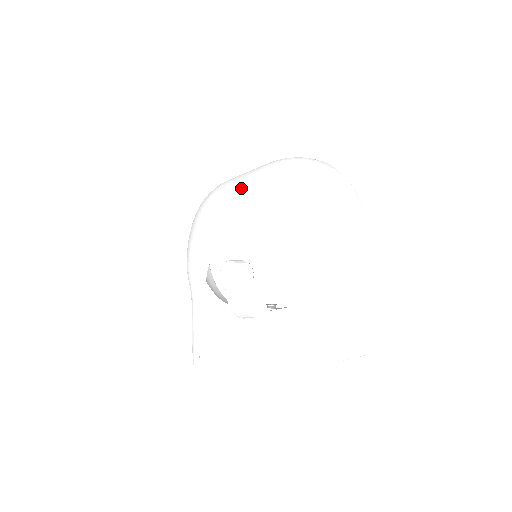
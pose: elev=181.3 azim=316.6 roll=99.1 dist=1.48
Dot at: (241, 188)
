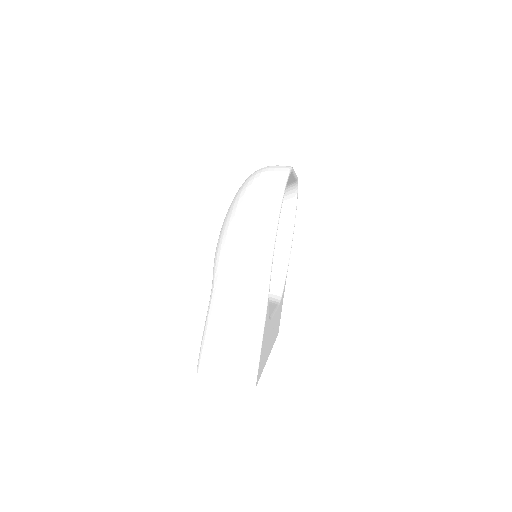
Dot at: occluded
